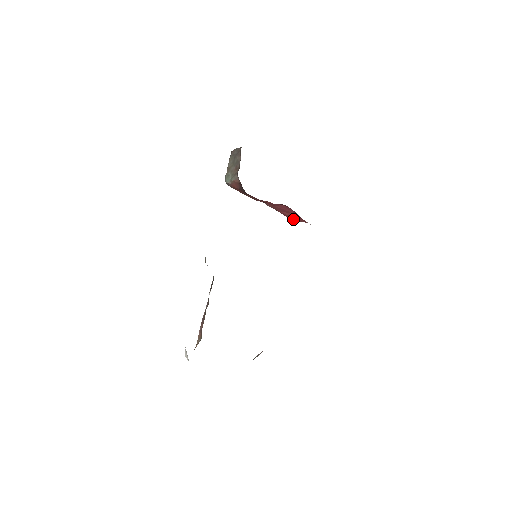
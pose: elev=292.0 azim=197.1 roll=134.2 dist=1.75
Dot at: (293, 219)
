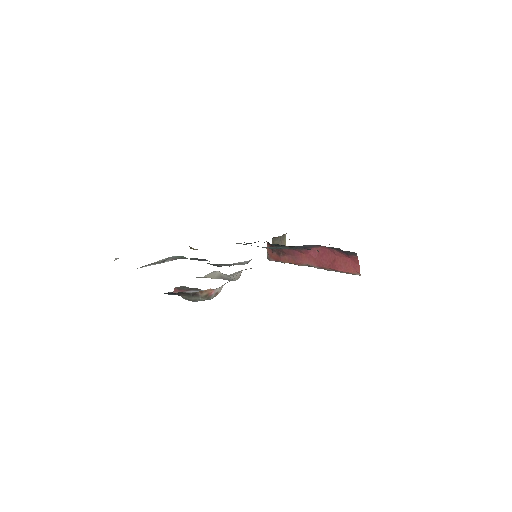
Dot at: (350, 272)
